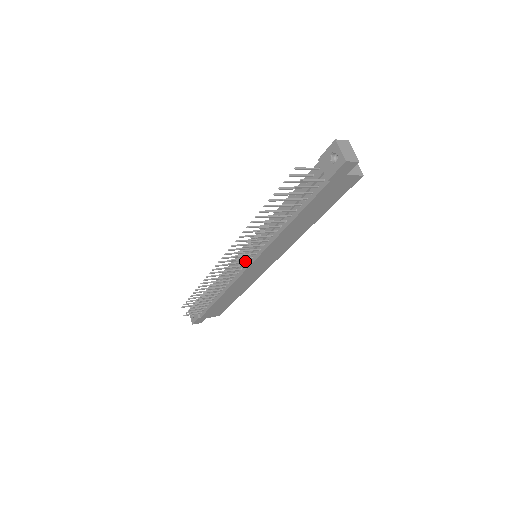
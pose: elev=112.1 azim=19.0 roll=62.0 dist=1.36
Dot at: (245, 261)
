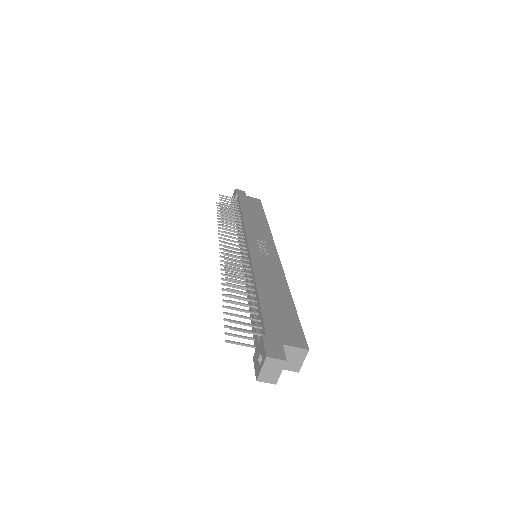
Dot at: (240, 257)
